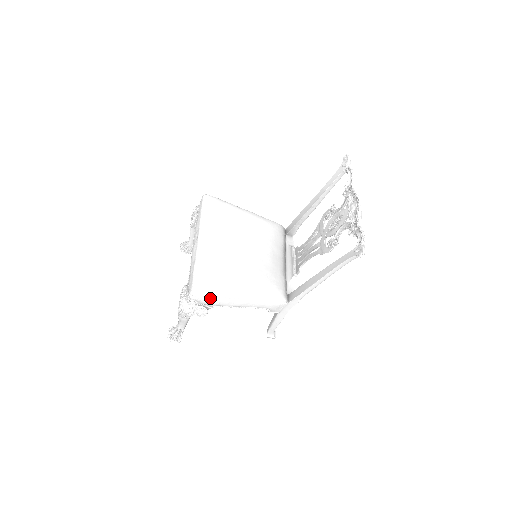
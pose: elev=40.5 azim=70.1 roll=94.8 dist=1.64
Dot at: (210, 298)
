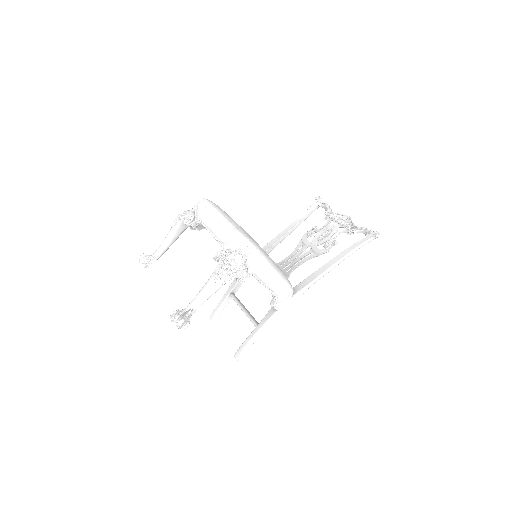
Dot at: (258, 258)
